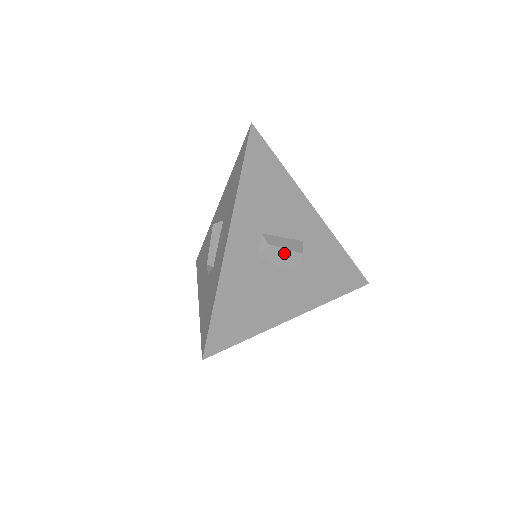
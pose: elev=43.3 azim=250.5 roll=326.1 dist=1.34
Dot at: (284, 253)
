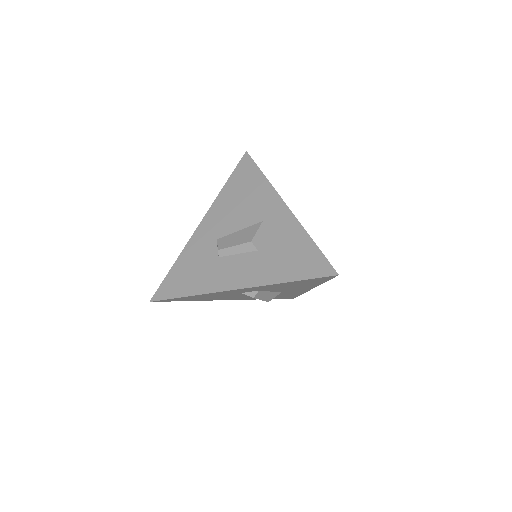
Dot at: occluded
